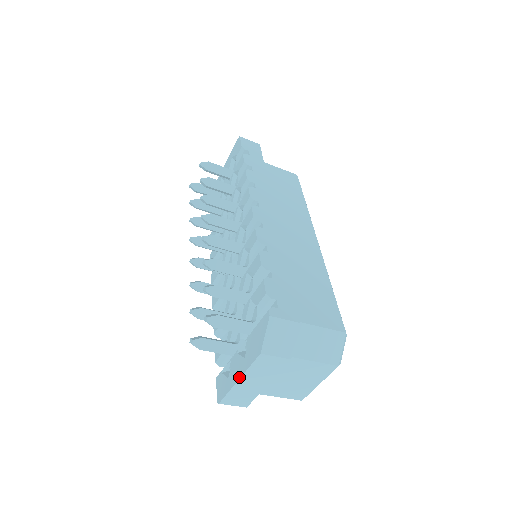
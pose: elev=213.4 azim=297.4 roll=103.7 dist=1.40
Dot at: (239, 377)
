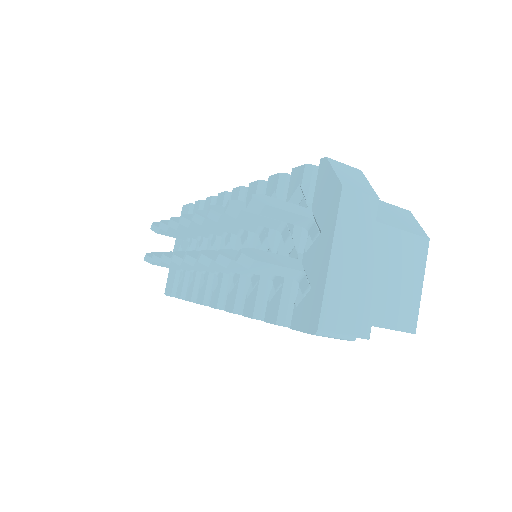
Dot at: (329, 252)
